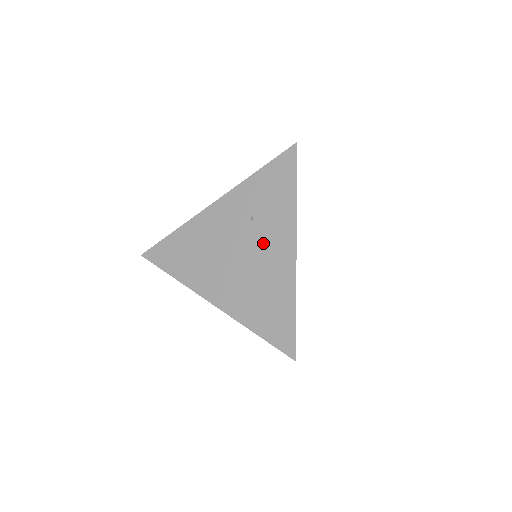
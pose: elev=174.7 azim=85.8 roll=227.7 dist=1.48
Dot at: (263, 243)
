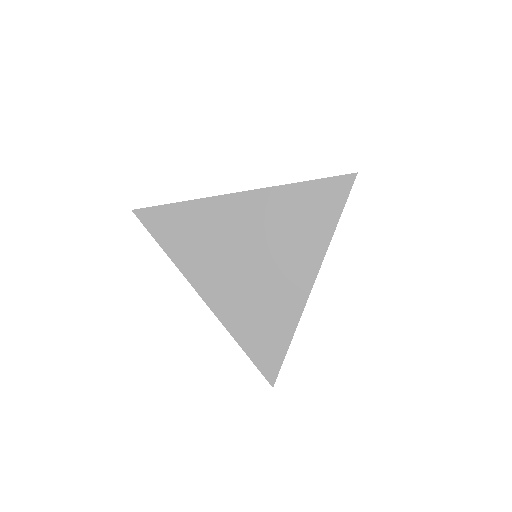
Dot at: occluded
